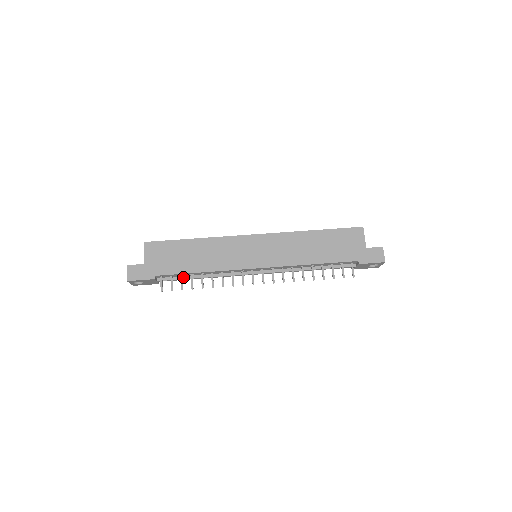
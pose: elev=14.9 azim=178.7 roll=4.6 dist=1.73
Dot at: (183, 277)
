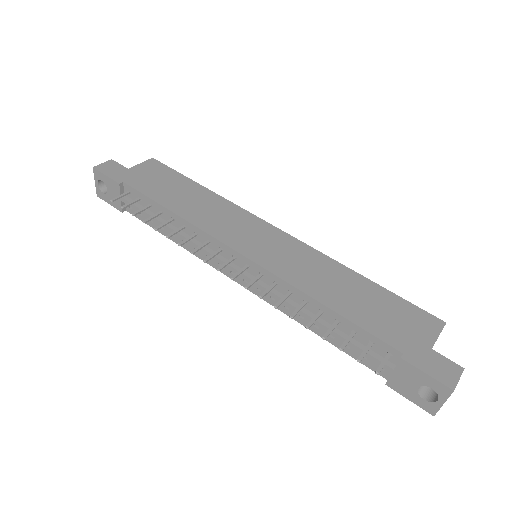
Dot at: (150, 212)
